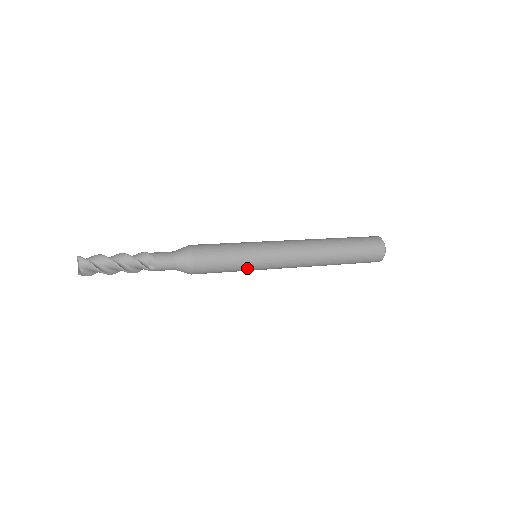
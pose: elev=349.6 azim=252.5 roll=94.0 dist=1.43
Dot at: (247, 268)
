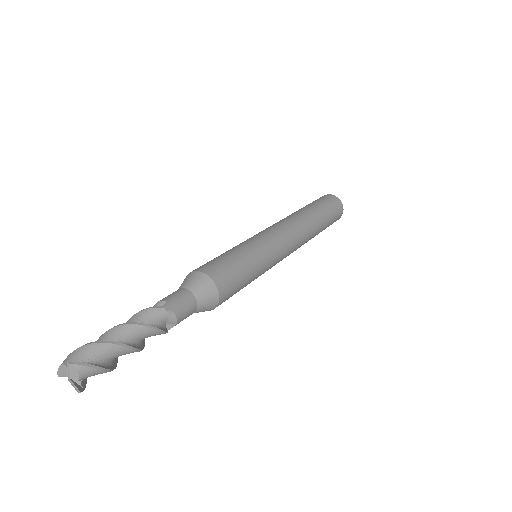
Dot at: (256, 278)
